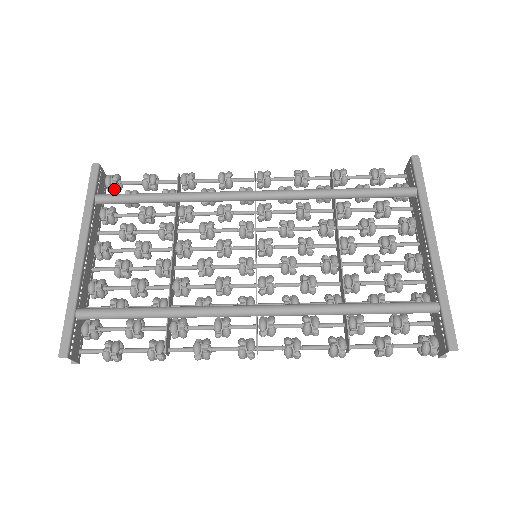
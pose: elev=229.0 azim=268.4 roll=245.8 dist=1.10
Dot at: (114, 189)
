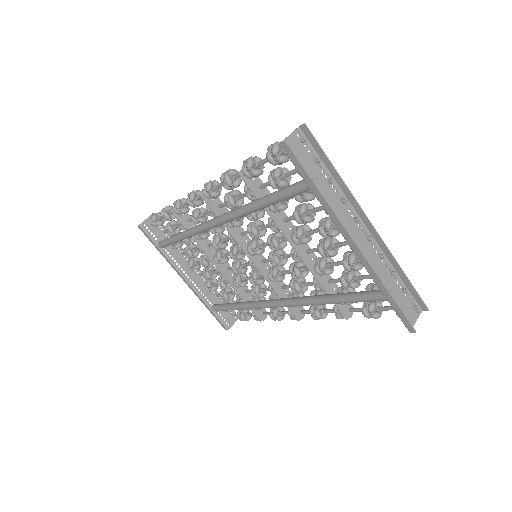
Dot at: (161, 225)
